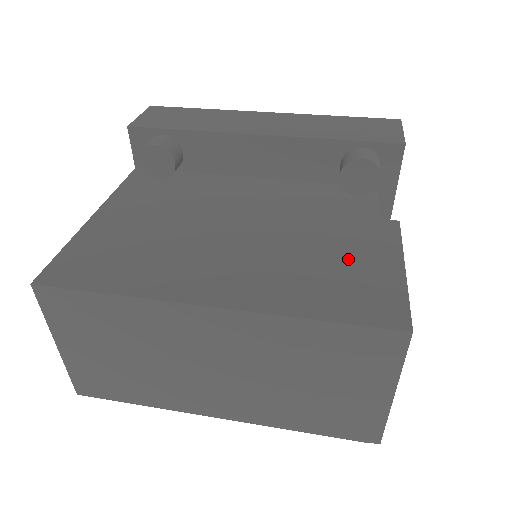
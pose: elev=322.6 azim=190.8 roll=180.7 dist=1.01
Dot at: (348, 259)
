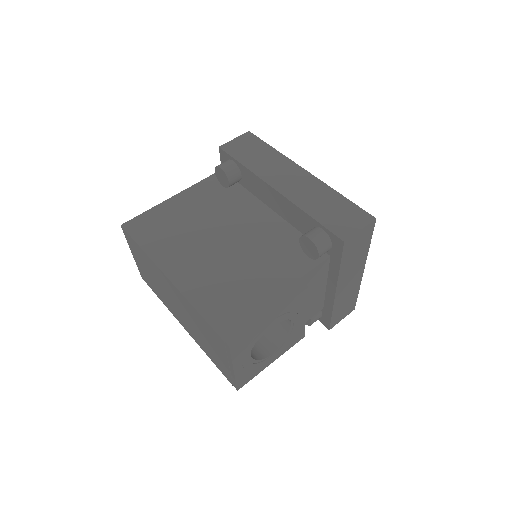
Dot at: (251, 293)
